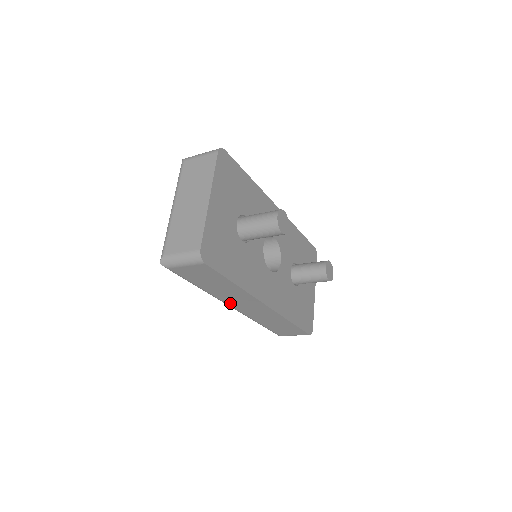
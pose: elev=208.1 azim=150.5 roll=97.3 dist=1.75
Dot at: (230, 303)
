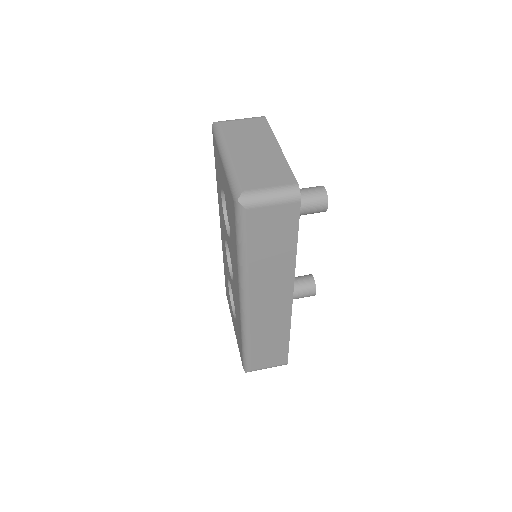
Dot at: (253, 294)
